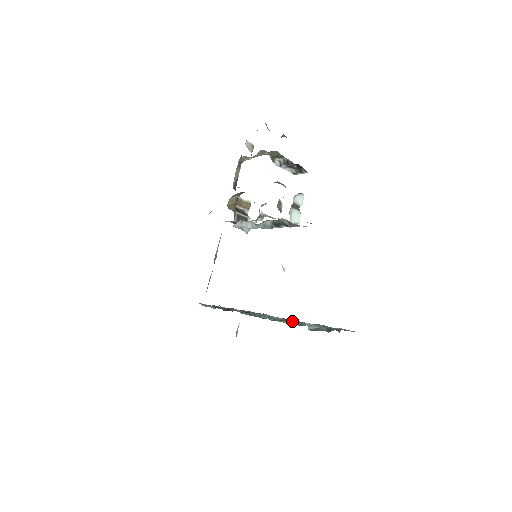
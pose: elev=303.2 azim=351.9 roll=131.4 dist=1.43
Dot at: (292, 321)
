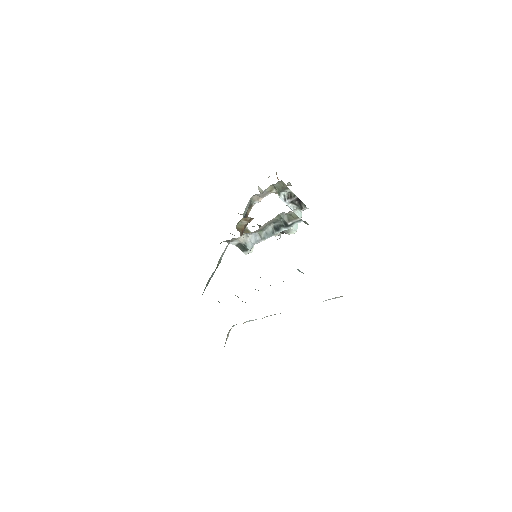
Dot at: occluded
